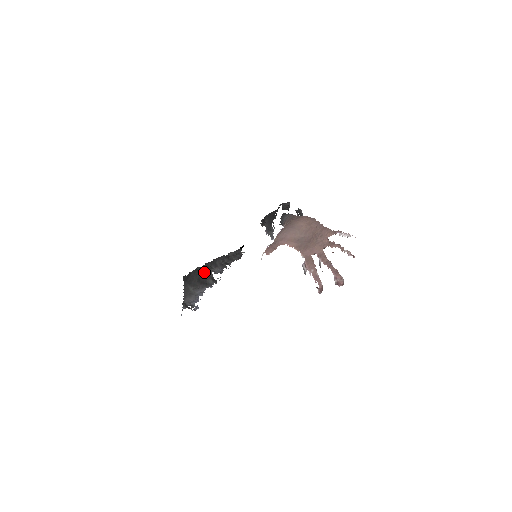
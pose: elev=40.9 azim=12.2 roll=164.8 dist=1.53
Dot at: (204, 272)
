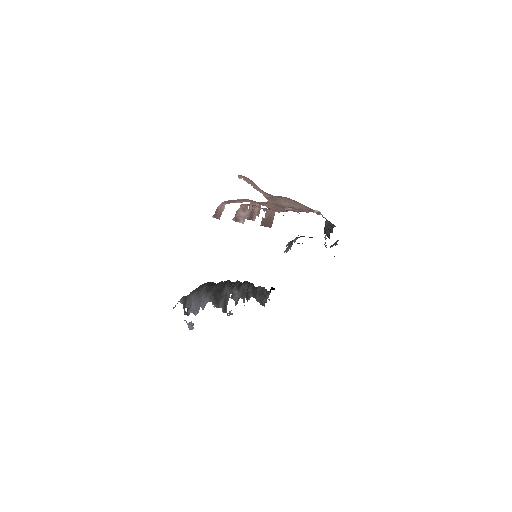
Dot at: (227, 286)
